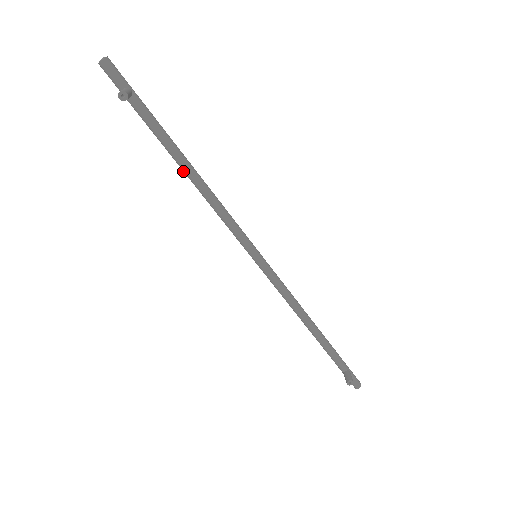
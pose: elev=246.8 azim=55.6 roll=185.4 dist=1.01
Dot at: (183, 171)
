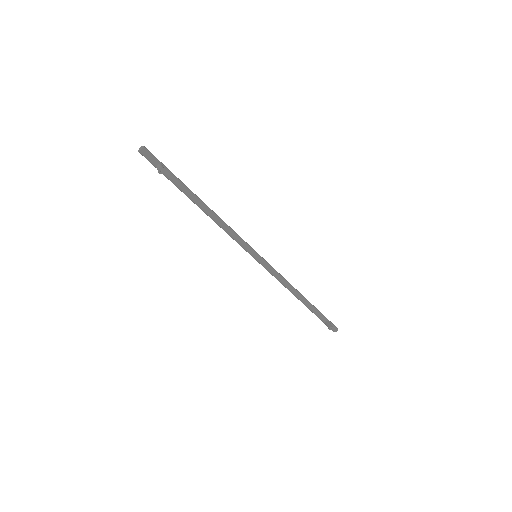
Dot at: occluded
